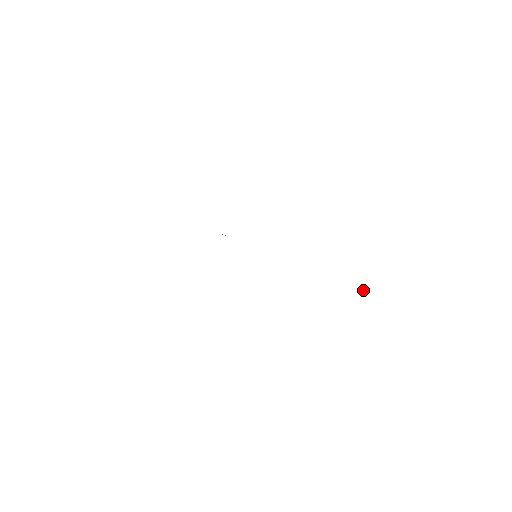
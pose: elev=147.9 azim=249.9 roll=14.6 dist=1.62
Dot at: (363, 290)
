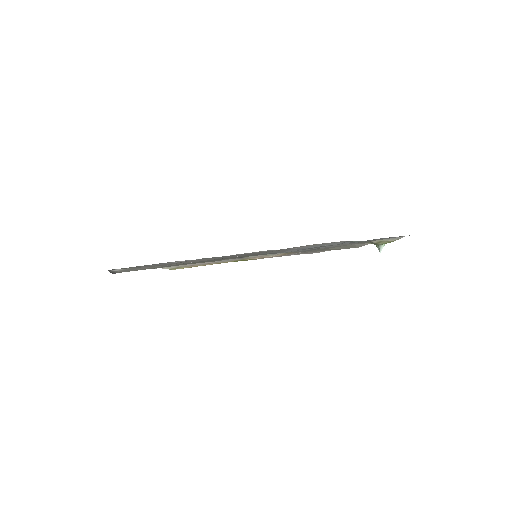
Dot at: (381, 249)
